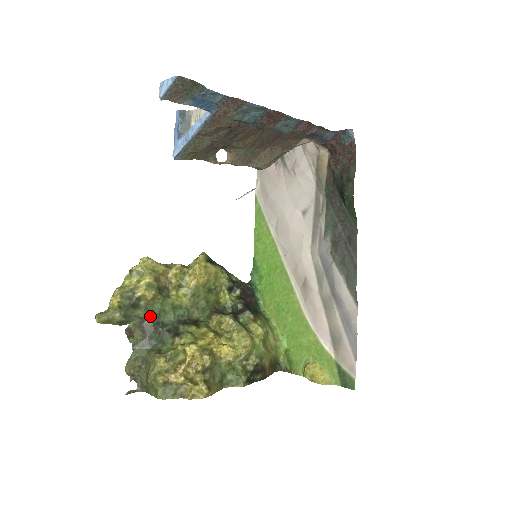
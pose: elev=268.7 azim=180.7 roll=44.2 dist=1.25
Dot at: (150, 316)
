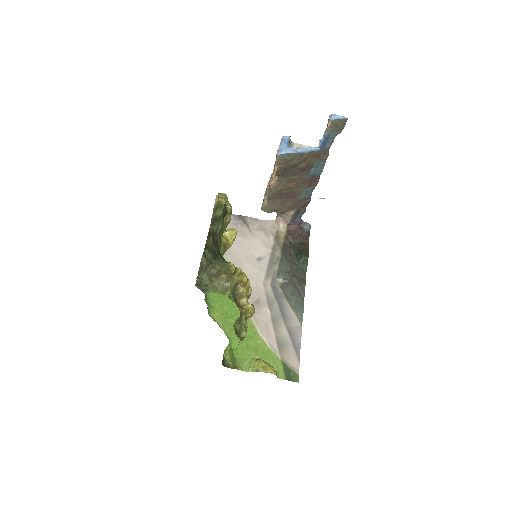
Dot at: (218, 235)
